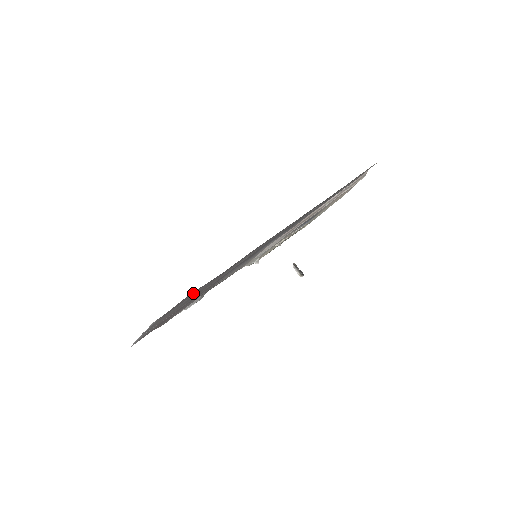
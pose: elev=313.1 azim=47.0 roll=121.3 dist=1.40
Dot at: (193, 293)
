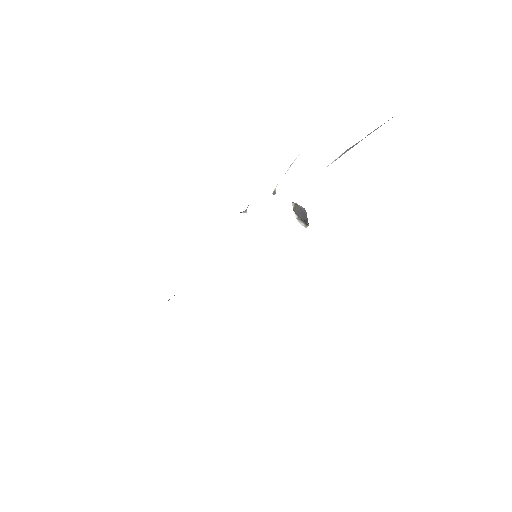
Dot at: occluded
